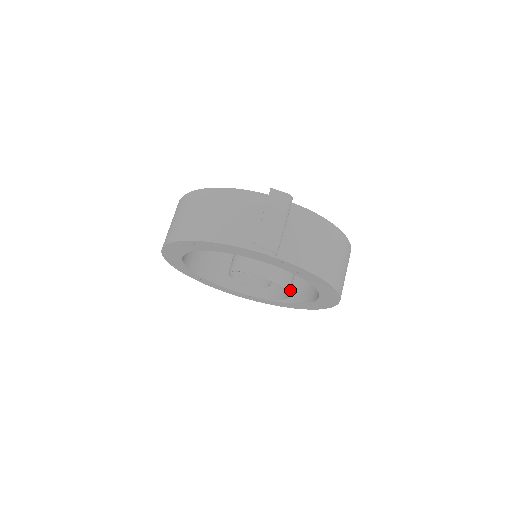
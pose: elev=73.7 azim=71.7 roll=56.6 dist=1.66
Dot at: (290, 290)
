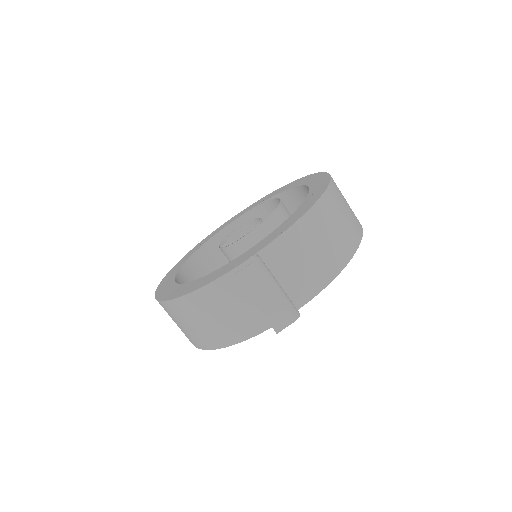
Dot at: occluded
